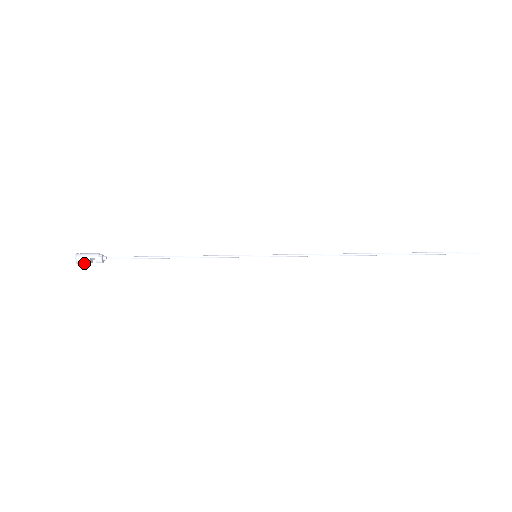
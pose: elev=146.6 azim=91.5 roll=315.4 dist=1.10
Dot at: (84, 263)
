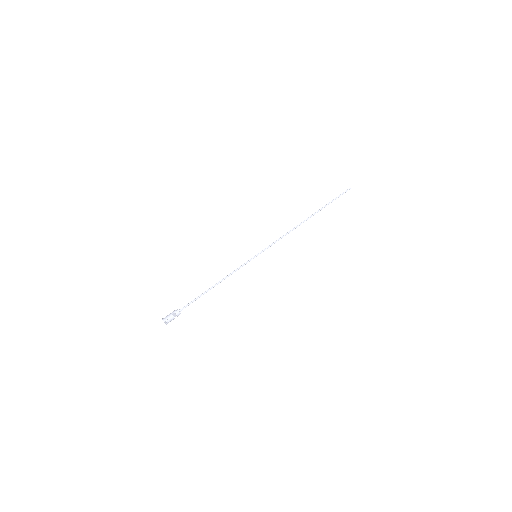
Dot at: (170, 321)
